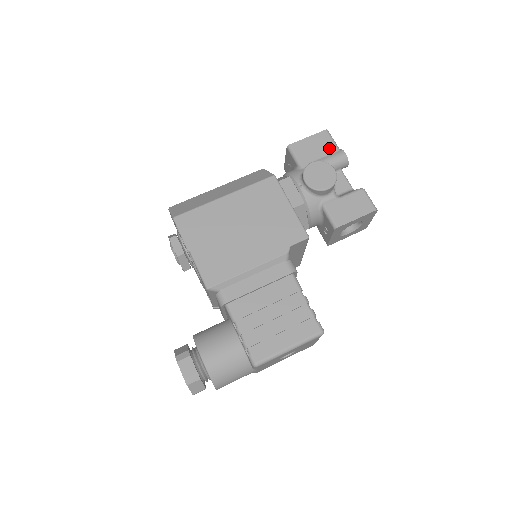
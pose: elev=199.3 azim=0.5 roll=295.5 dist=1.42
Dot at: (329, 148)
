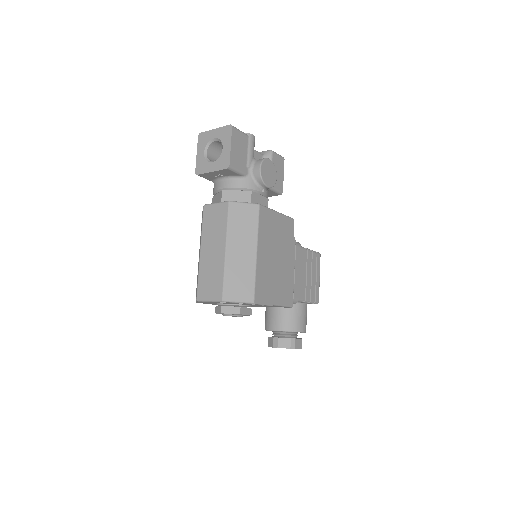
Dot at: (244, 141)
